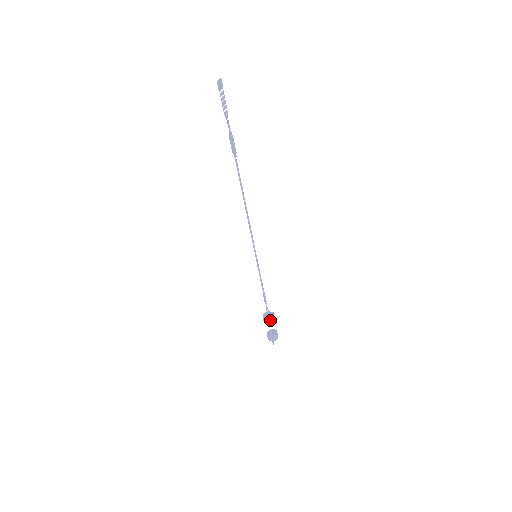
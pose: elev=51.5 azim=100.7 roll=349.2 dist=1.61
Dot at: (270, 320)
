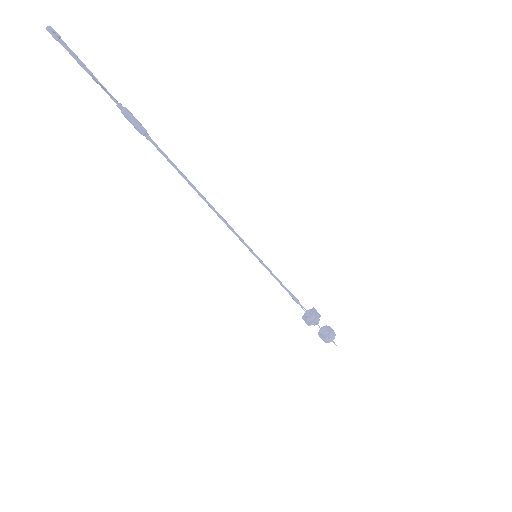
Dot at: (316, 320)
